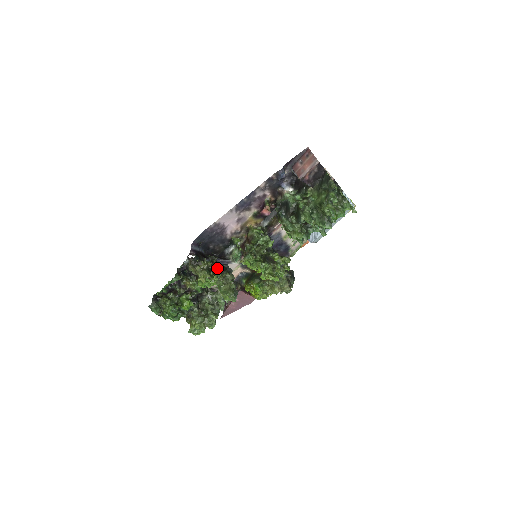
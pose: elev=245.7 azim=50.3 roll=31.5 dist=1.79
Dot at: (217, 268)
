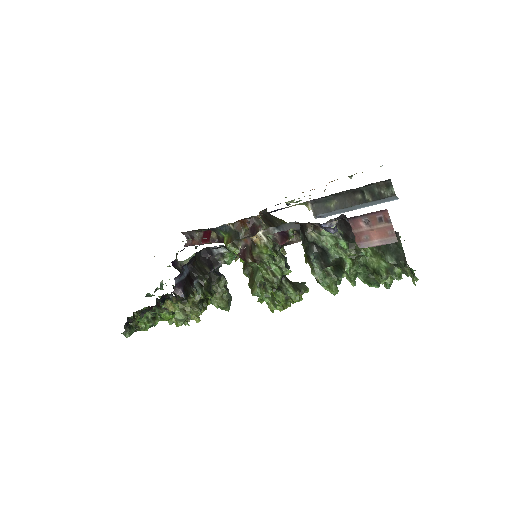
Dot at: (211, 295)
